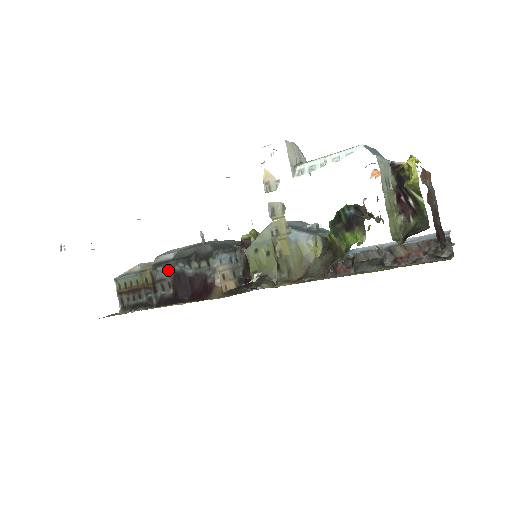
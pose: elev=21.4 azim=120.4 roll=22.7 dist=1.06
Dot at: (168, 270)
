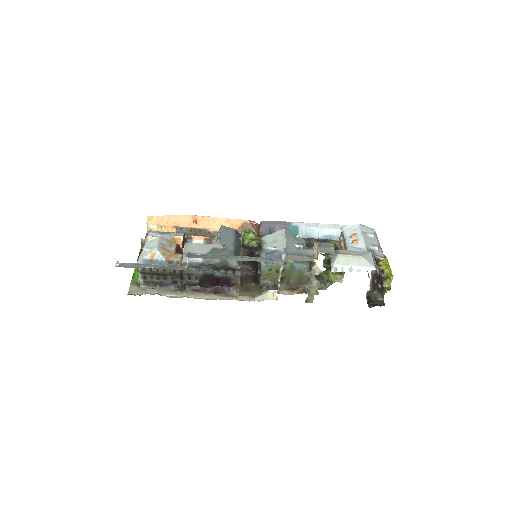
Dot at: (199, 271)
